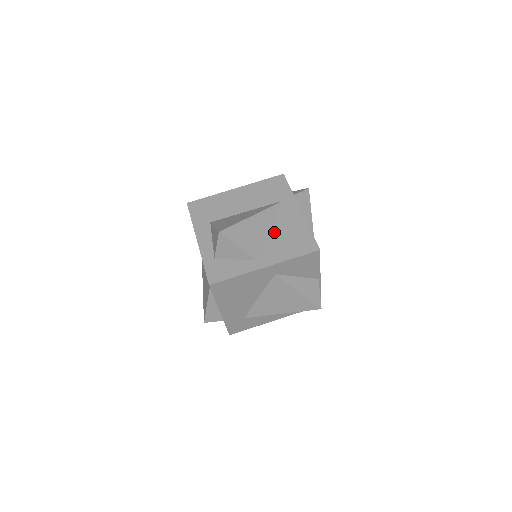
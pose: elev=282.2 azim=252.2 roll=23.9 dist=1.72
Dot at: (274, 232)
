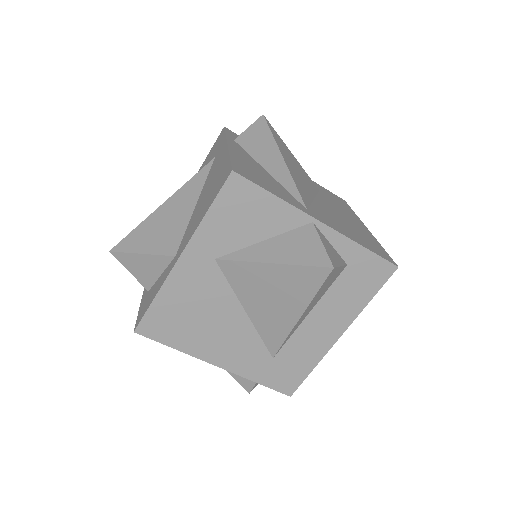
Dot at: (198, 202)
